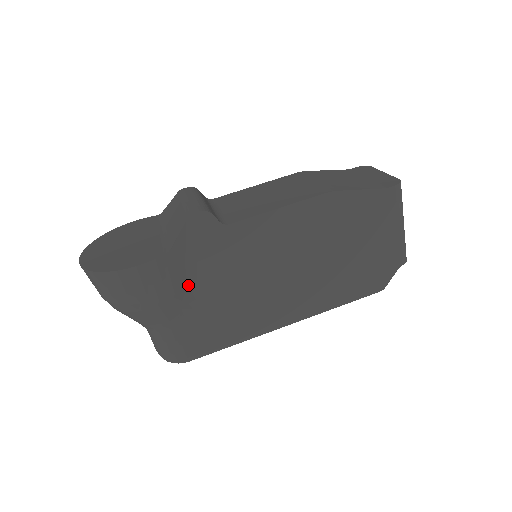
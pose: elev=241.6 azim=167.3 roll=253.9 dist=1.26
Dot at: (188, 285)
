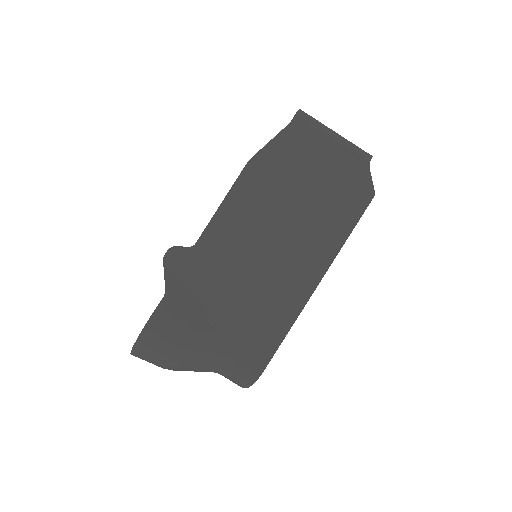
Dot at: (205, 310)
